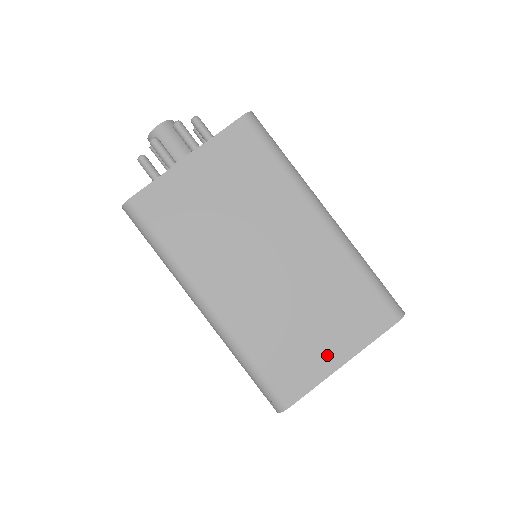
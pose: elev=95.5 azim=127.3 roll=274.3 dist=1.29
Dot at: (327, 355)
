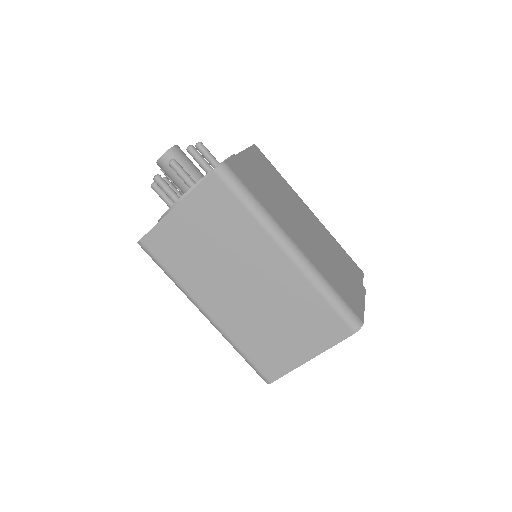
Dot at: (297, 353)
